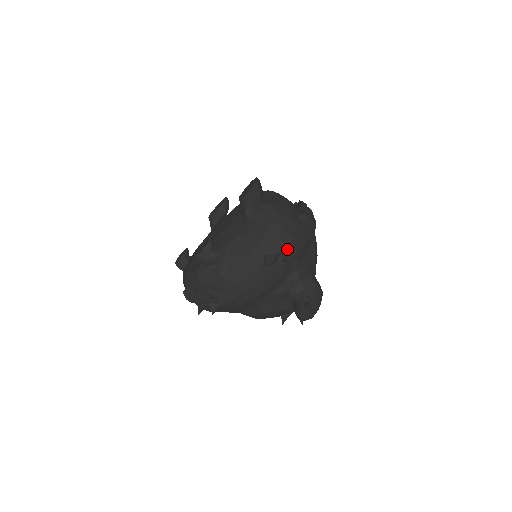
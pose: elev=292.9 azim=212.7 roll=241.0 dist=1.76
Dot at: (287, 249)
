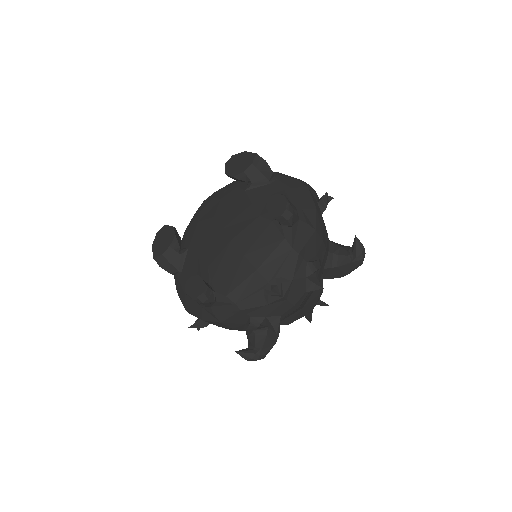
Dot at: occluded
